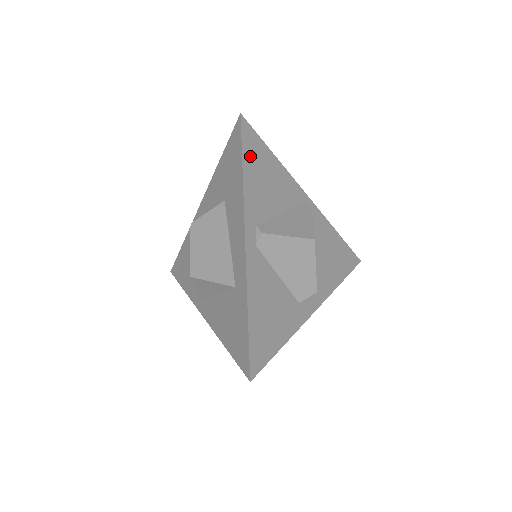
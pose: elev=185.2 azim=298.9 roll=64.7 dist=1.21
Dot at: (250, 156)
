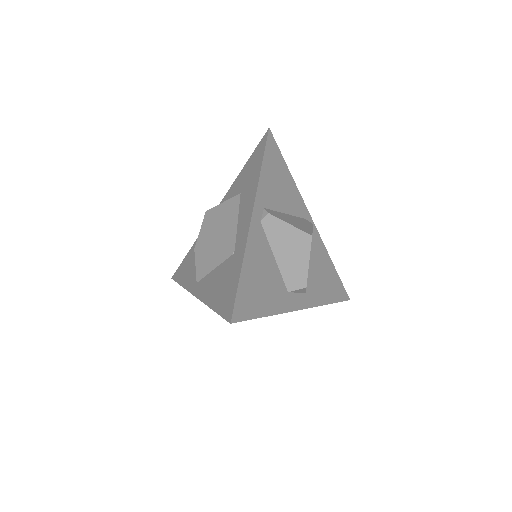
Dot at: (270, 159)
